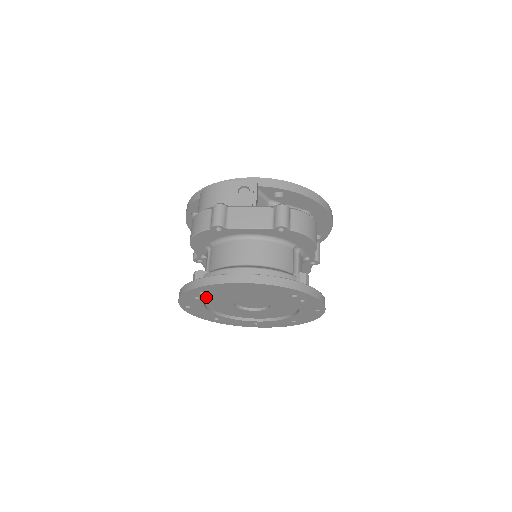
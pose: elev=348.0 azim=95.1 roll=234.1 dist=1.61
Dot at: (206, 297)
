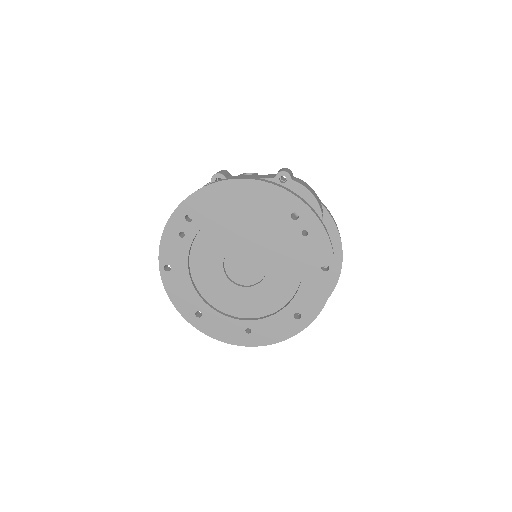
Dot at: (192, 231)
